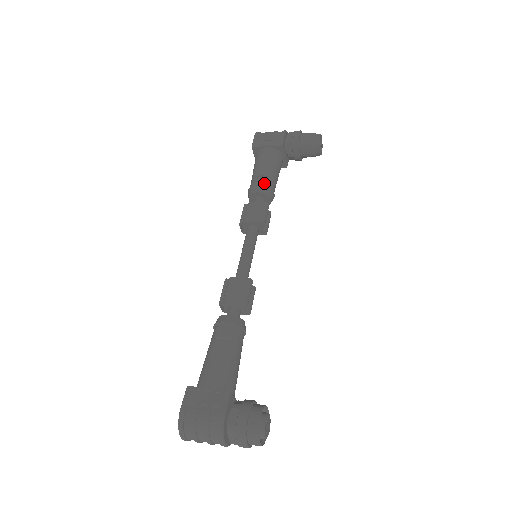
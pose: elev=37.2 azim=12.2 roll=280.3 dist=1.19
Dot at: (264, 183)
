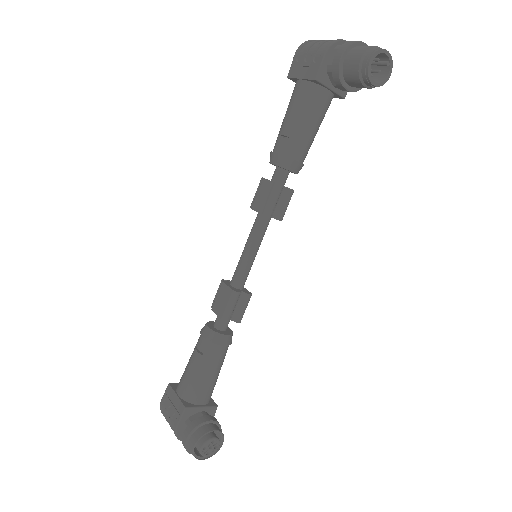
Dot at: (282, 149)
